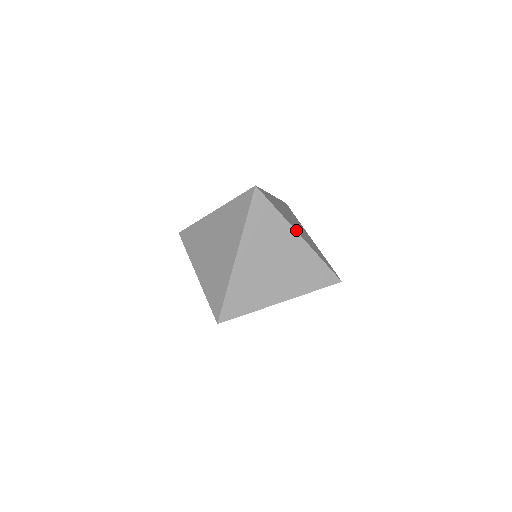
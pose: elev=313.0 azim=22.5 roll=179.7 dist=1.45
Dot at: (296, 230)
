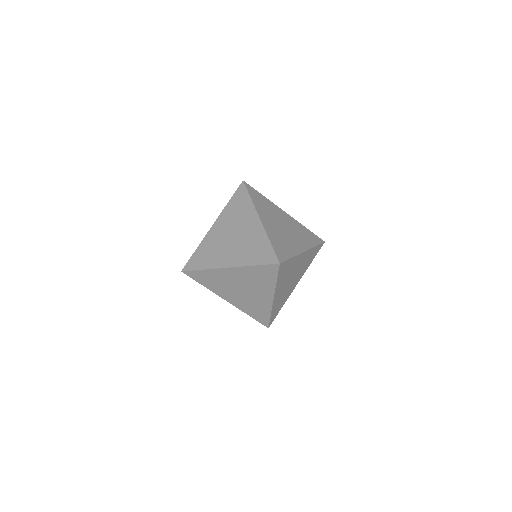
Dot at: (276, 294)
